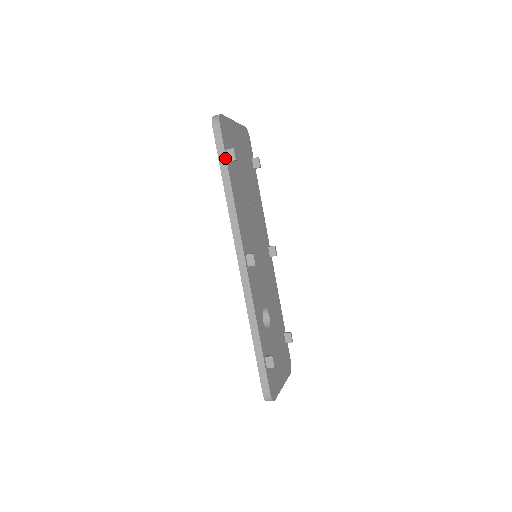
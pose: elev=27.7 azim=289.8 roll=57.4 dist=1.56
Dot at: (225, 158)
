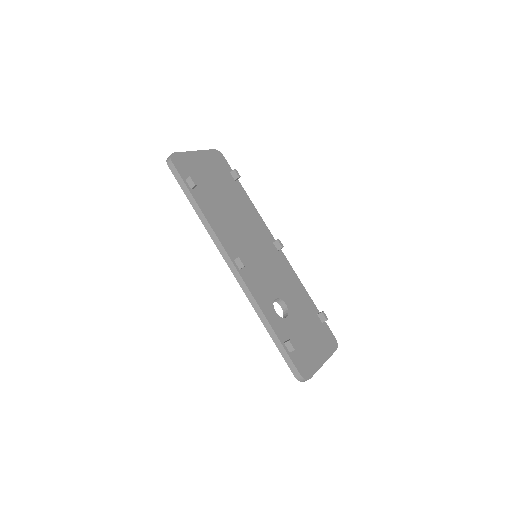
Dot at: (186, 187)
